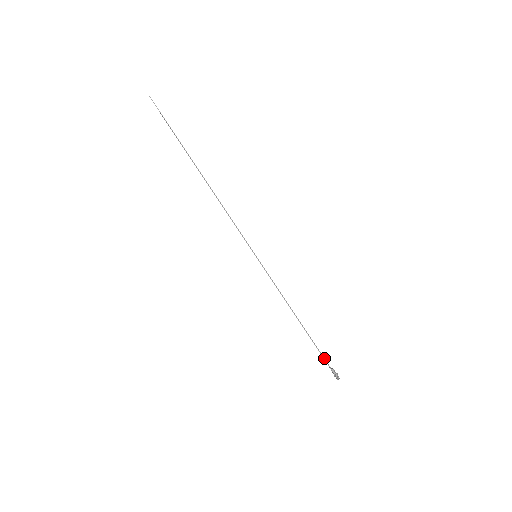
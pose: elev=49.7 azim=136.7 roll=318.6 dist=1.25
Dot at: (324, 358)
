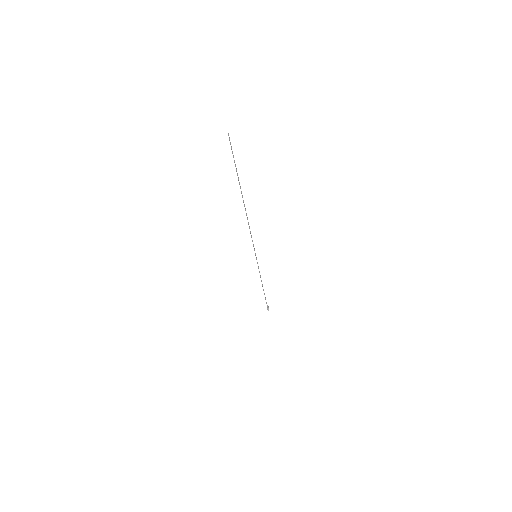
Dot at: occluded
